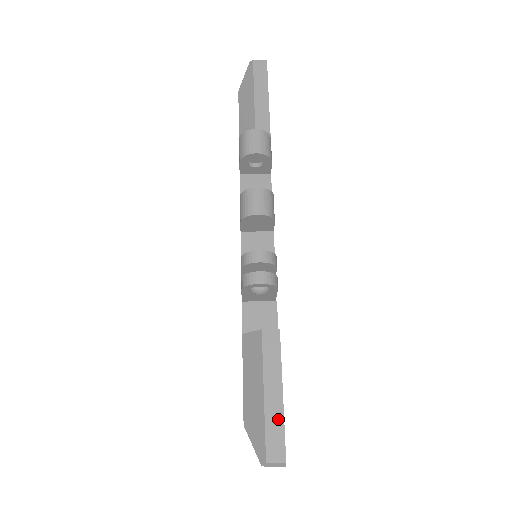
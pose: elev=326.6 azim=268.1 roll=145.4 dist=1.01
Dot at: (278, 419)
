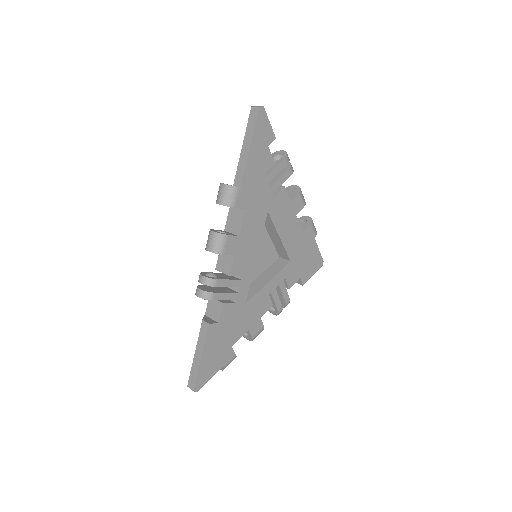
Dot at: (196, 370)
